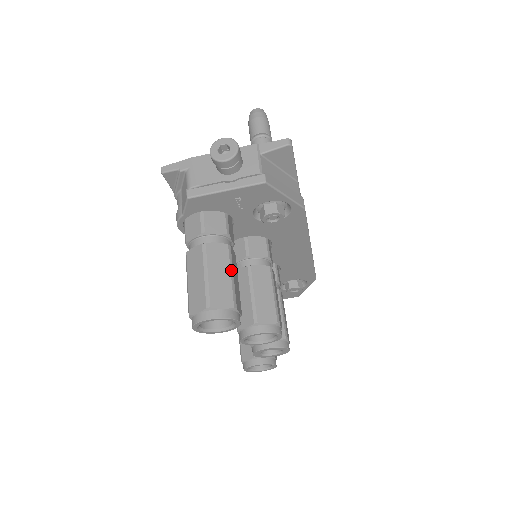
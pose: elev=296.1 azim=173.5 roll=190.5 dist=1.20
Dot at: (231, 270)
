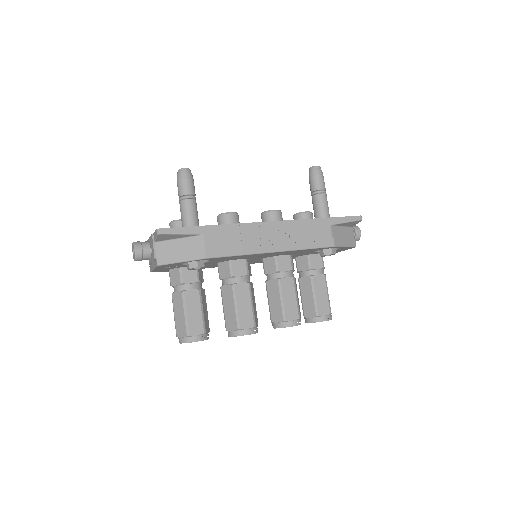
Dot at: (184, 310)
